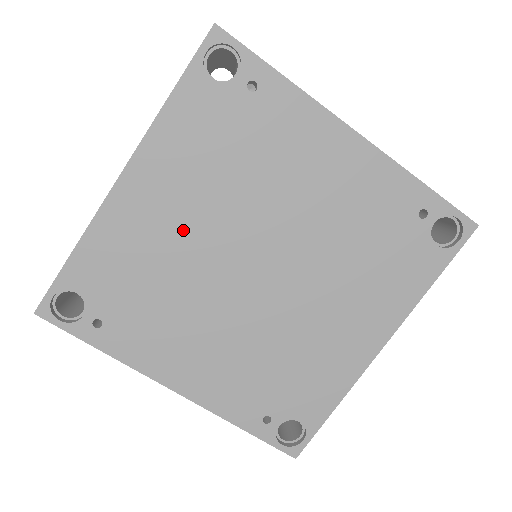
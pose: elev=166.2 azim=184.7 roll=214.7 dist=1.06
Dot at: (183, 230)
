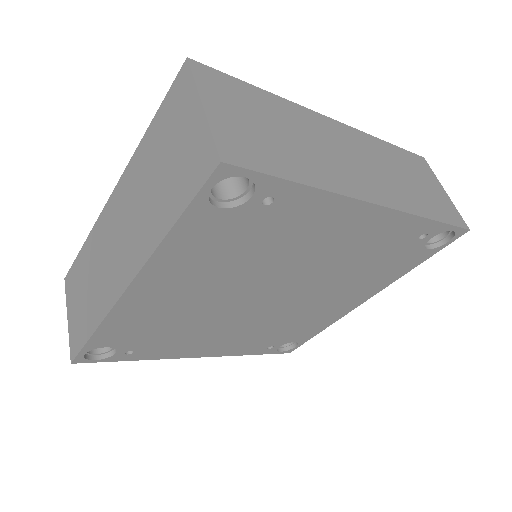
Dot at: (197, 298)
